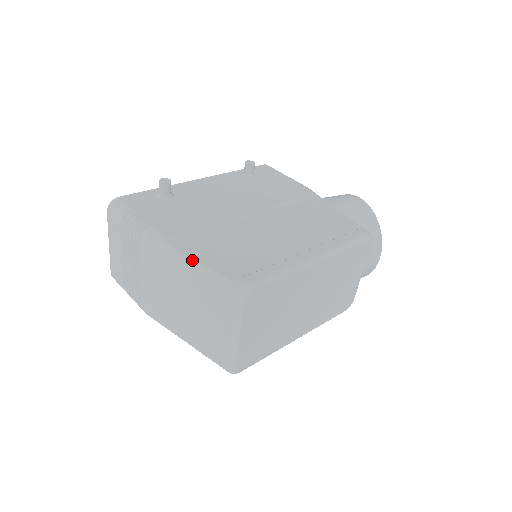
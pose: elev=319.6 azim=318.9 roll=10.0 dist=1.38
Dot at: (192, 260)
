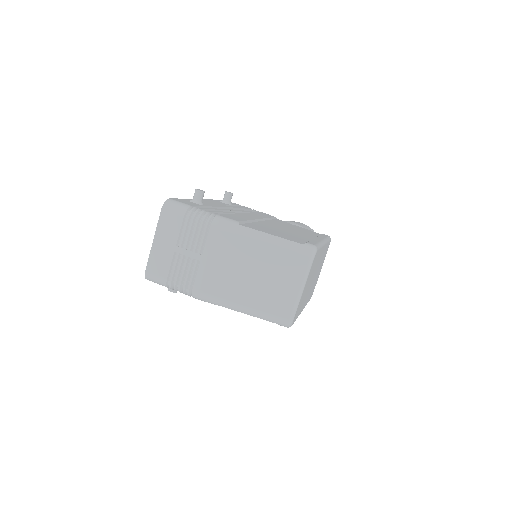
Dot at: (266, 234)
